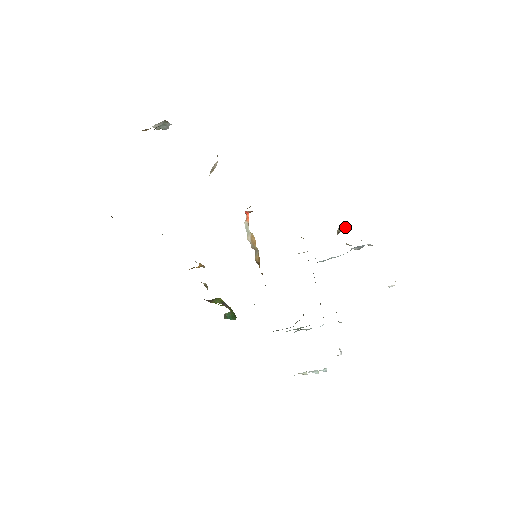
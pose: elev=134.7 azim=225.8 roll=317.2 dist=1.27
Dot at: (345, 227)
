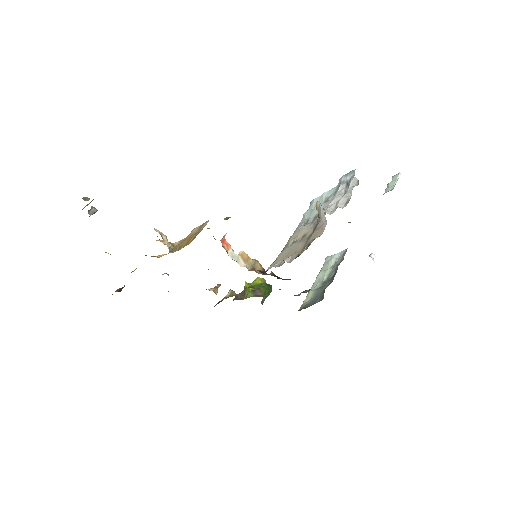
Dot at: (322, 211)
